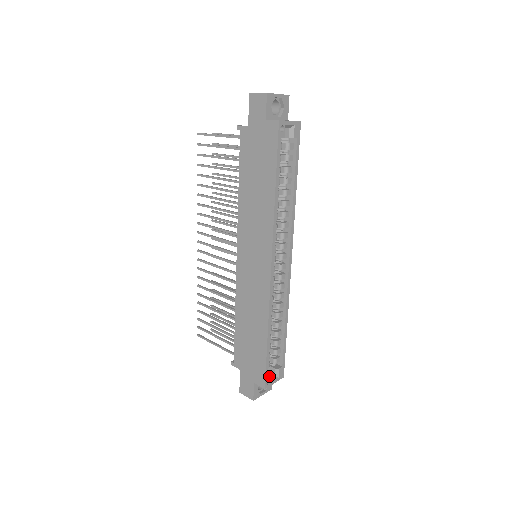
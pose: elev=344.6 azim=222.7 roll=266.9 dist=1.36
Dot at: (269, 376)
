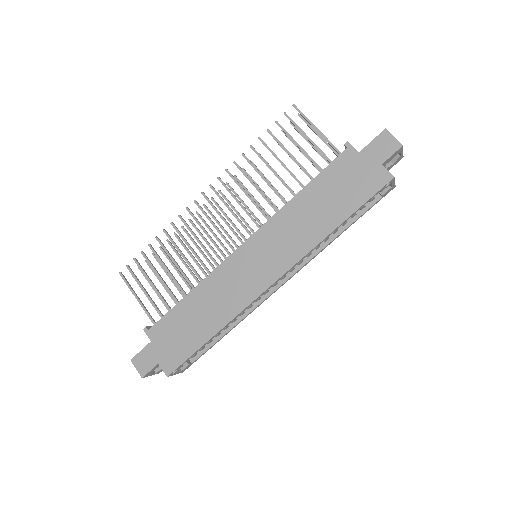
Dot at: (180, 367)
